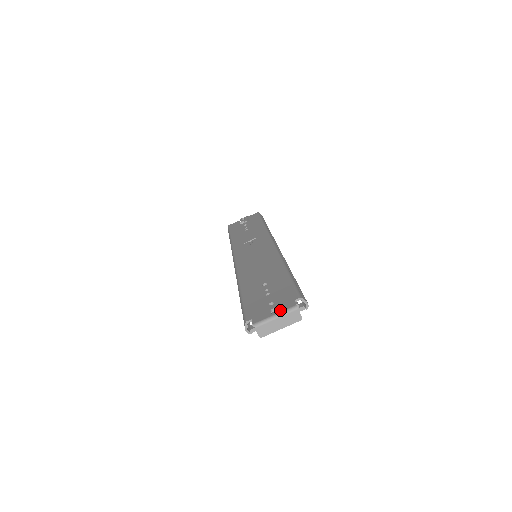
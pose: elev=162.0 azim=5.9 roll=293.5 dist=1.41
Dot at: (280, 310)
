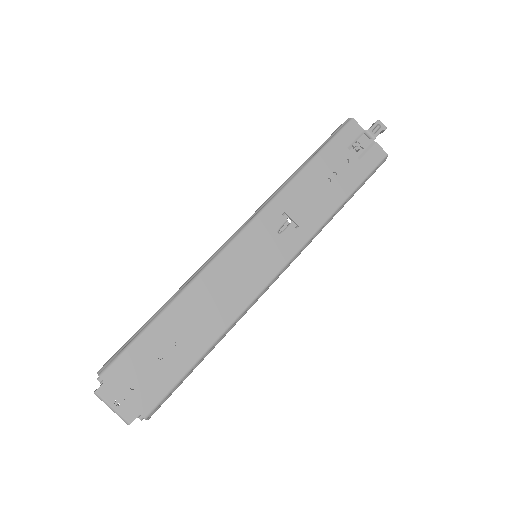
Dot at: (120, 409)
